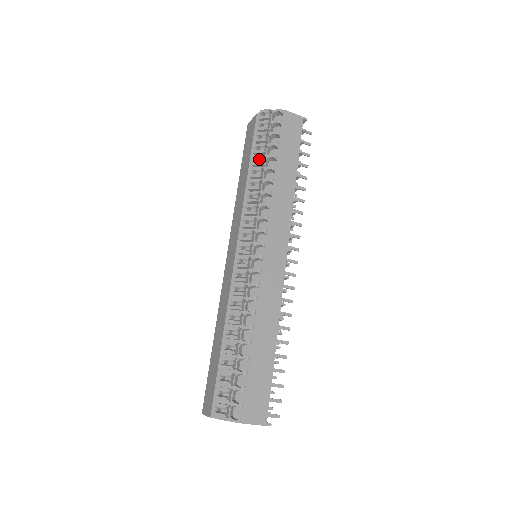
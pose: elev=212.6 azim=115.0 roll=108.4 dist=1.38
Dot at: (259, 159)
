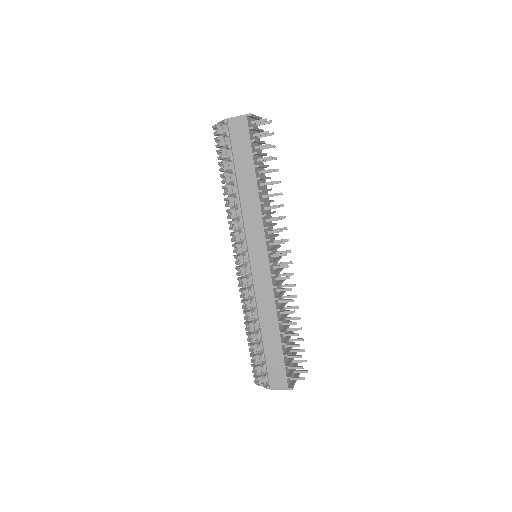
Dot at: (224, 177)
